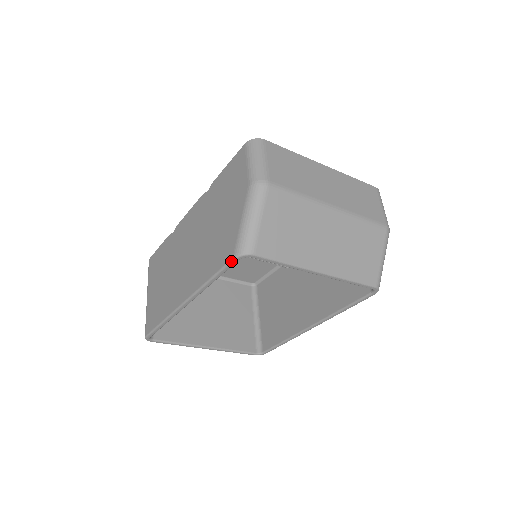
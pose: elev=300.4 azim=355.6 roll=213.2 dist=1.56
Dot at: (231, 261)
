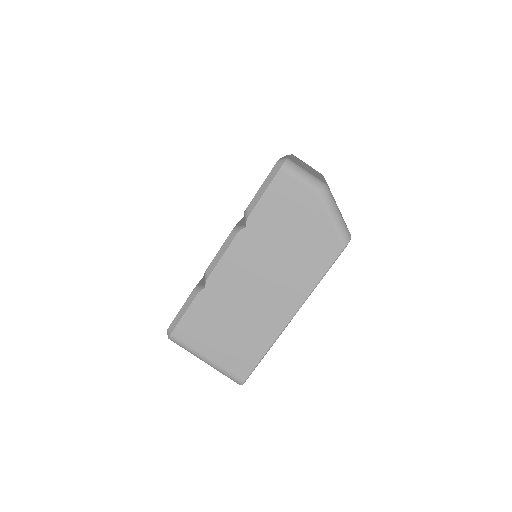
Dot at: occluded
